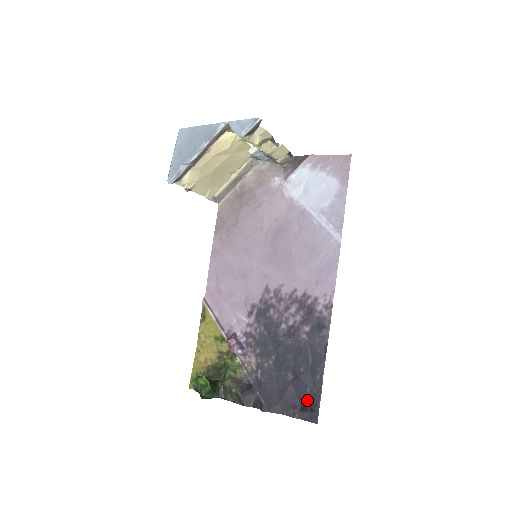
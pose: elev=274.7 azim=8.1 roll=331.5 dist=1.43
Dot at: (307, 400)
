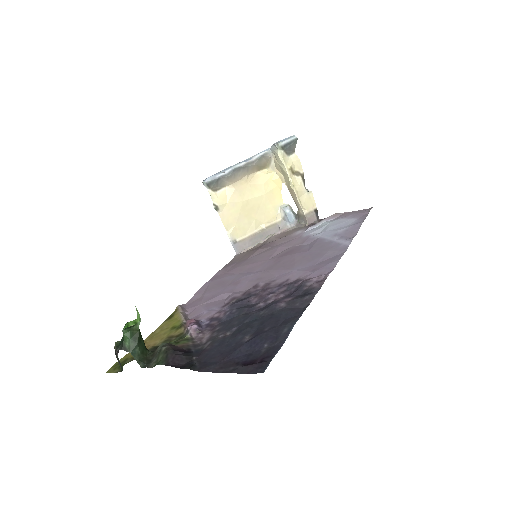
Dot at: (260, 355)
